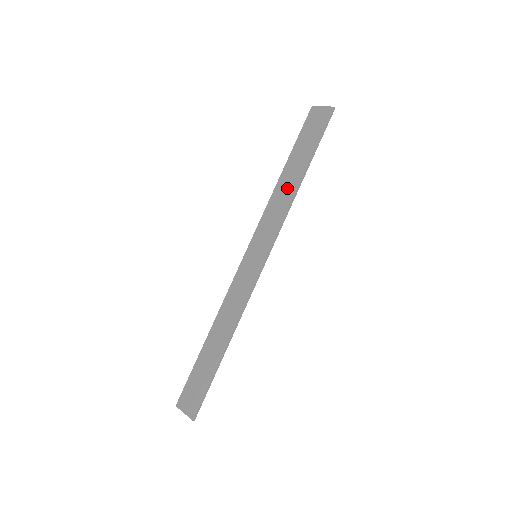
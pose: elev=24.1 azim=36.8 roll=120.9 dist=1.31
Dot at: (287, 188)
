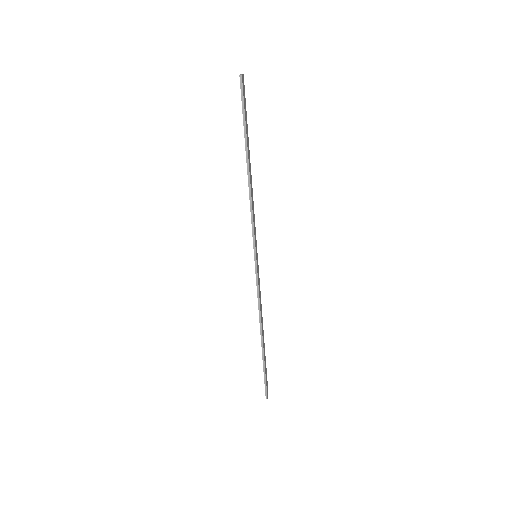
Dot at: occluded
